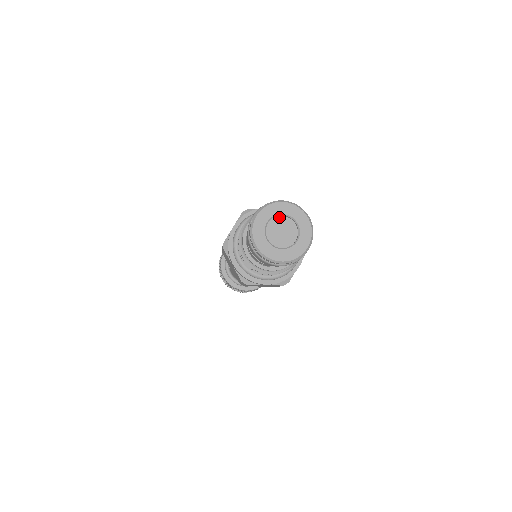
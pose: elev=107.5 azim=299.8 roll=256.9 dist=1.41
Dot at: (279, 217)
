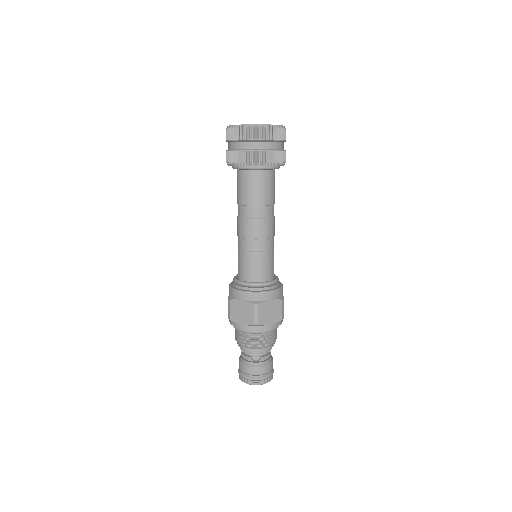
Dot at: occluded
